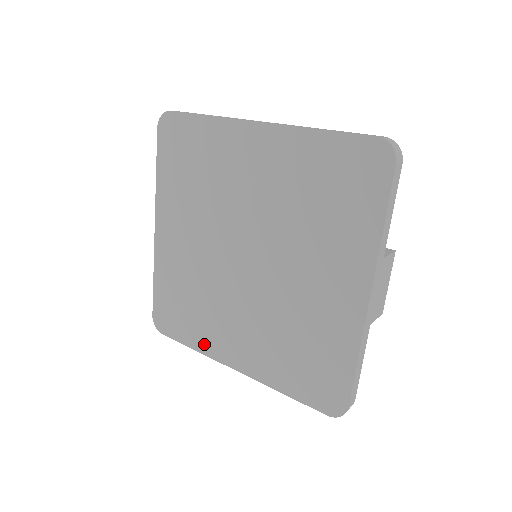
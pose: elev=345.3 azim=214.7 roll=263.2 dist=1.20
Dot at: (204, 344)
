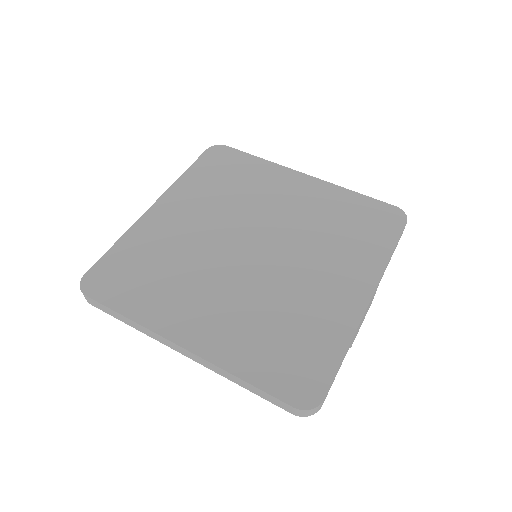
Dot at: (149, 313)
